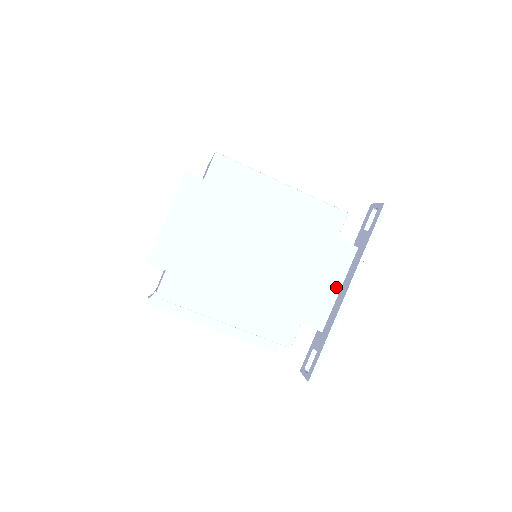
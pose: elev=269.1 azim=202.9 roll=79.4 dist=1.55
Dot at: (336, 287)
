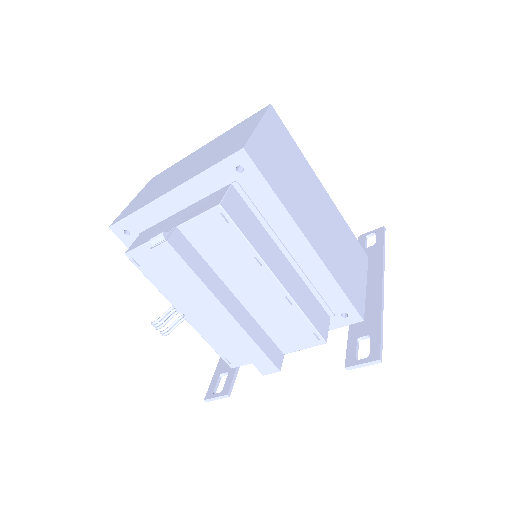
Dot at: (364, 282)
